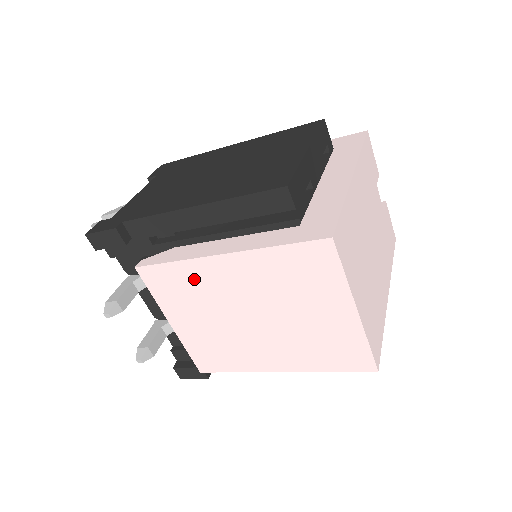
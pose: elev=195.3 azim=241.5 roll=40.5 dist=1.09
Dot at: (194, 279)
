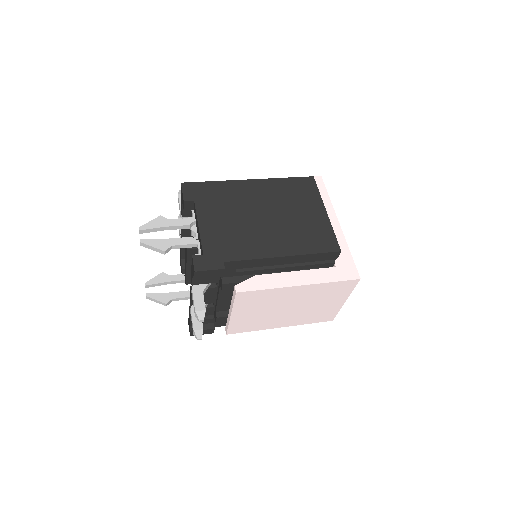
Dot at: (272, 296)
